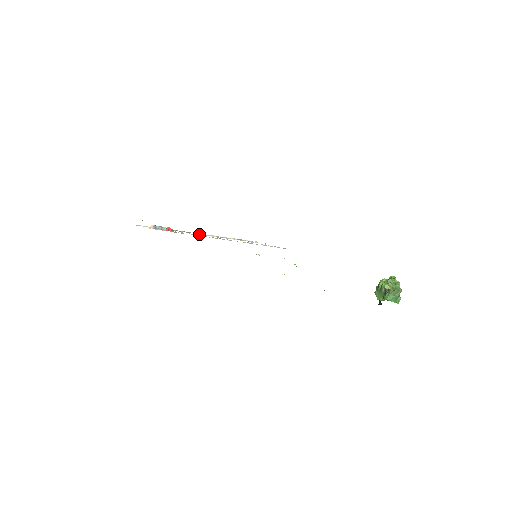
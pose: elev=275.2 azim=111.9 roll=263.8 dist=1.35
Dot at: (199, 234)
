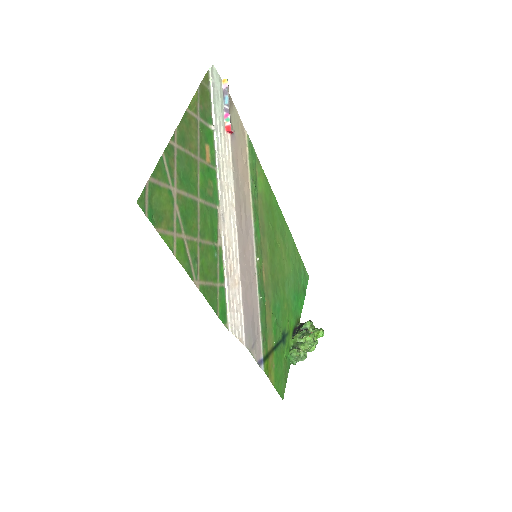
Dot at: (221, 232)
